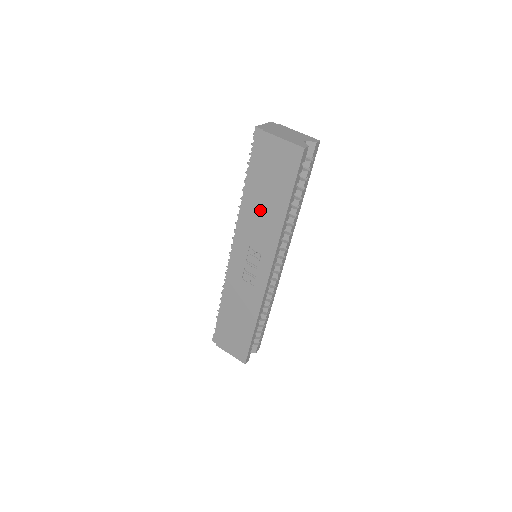
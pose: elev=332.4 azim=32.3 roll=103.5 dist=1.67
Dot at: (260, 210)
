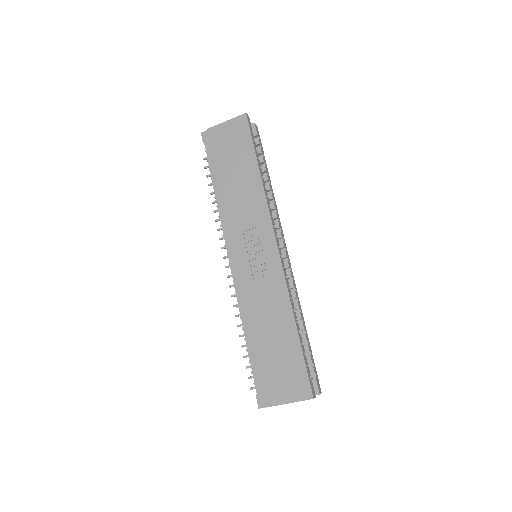
Dot at: (236, 191)
